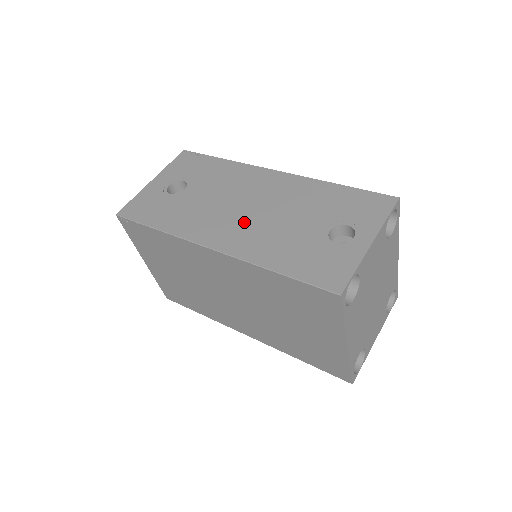
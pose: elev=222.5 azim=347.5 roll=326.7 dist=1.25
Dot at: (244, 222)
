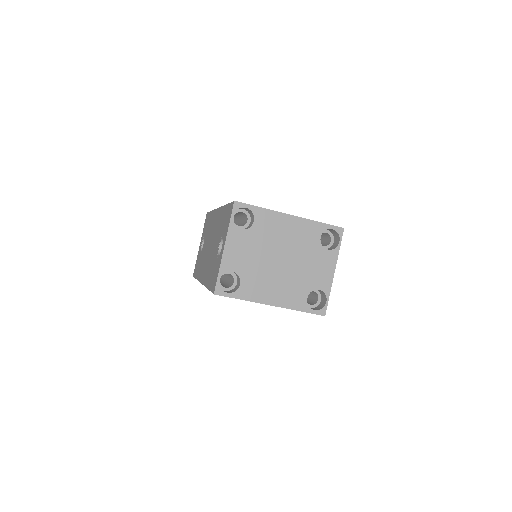
Dot at: (208, 258)
